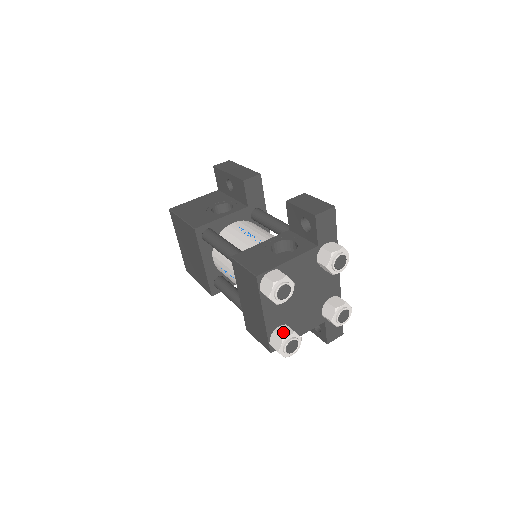
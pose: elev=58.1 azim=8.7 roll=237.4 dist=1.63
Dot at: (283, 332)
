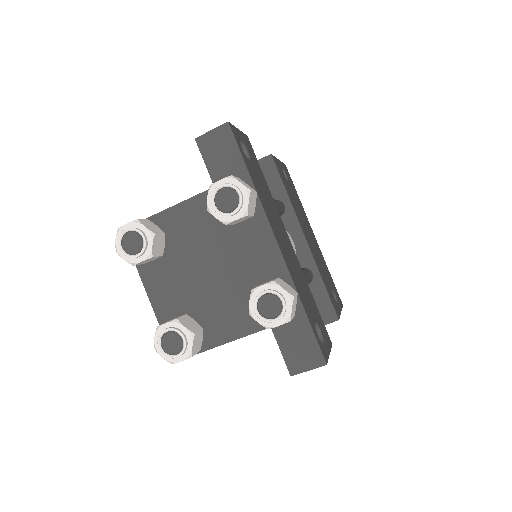
Dot at: occluded
